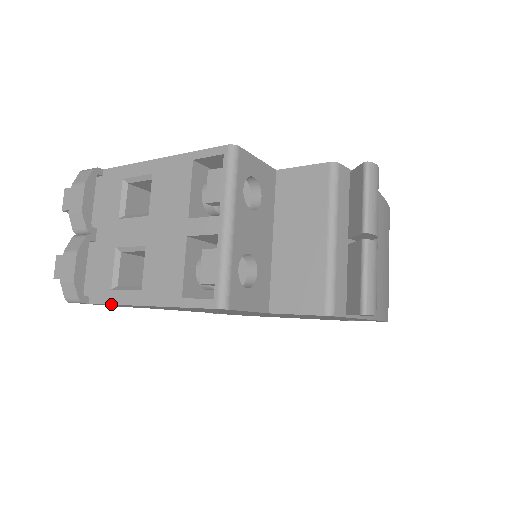
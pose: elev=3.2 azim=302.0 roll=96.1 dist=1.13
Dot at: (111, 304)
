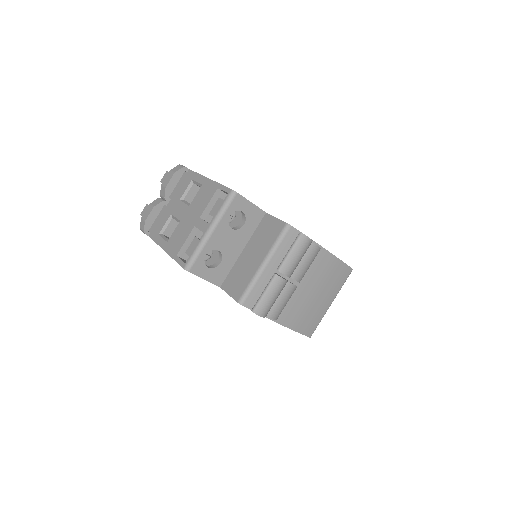
Dot at: (155, 242)
